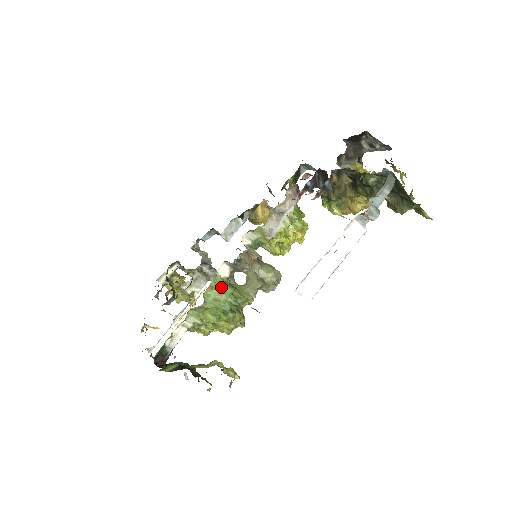
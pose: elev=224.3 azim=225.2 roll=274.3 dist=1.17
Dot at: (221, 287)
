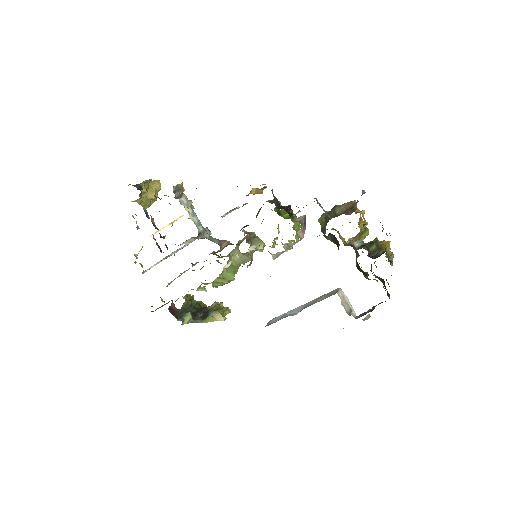
Dot at: (226, 276)
